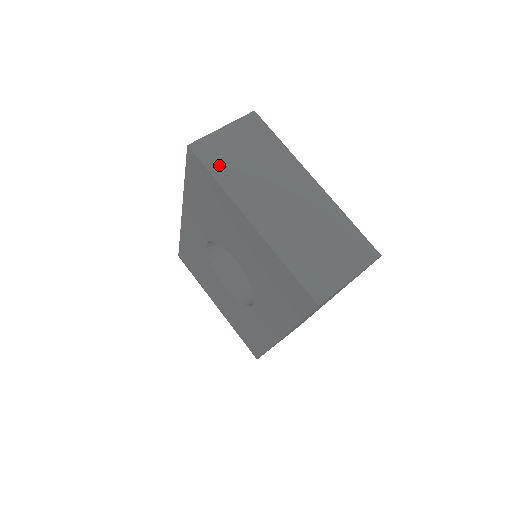
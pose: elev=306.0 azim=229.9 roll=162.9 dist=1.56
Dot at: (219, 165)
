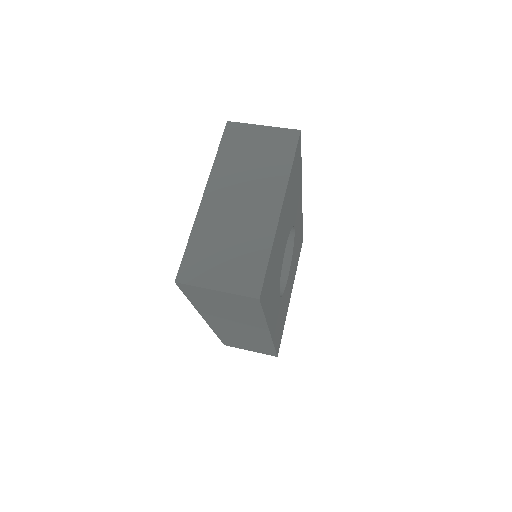
Dot at: (230, 147)
